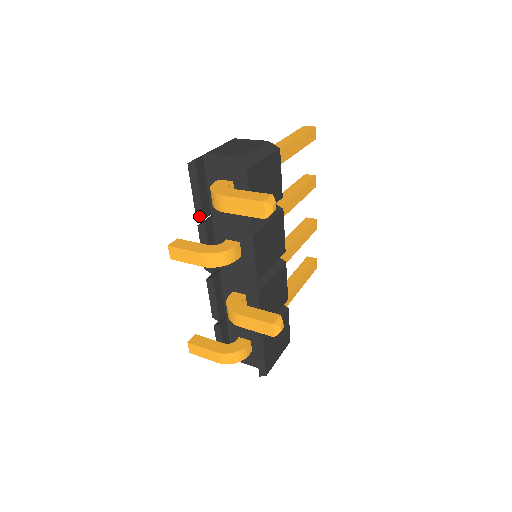
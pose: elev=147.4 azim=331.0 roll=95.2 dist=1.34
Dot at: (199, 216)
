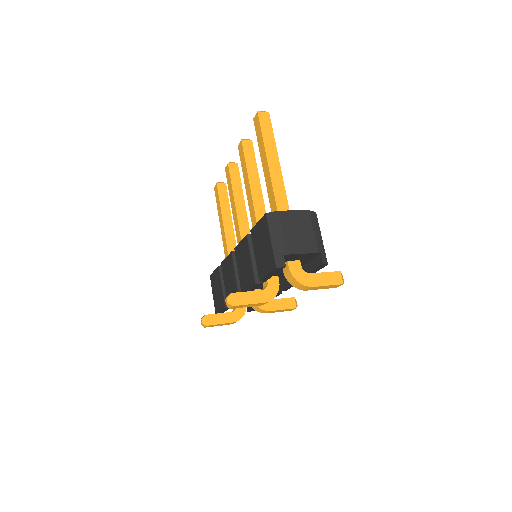
Dot at: occluded
